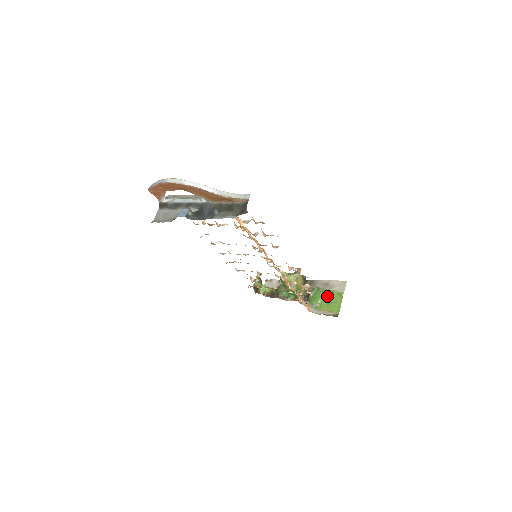
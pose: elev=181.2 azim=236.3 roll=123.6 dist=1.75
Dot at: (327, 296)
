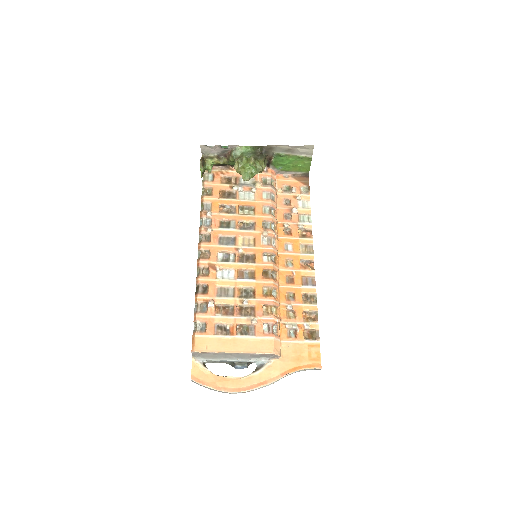
Dot at: (293, 161)
